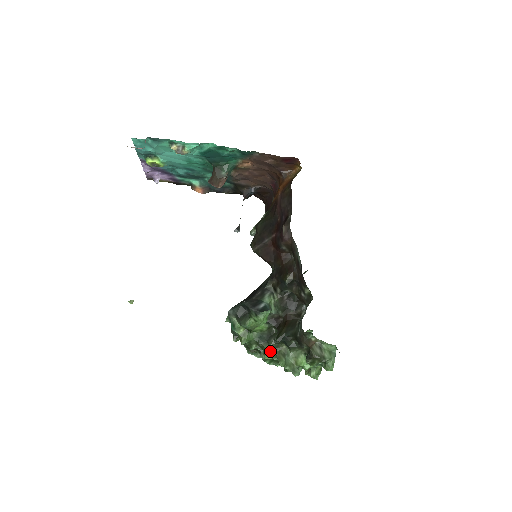
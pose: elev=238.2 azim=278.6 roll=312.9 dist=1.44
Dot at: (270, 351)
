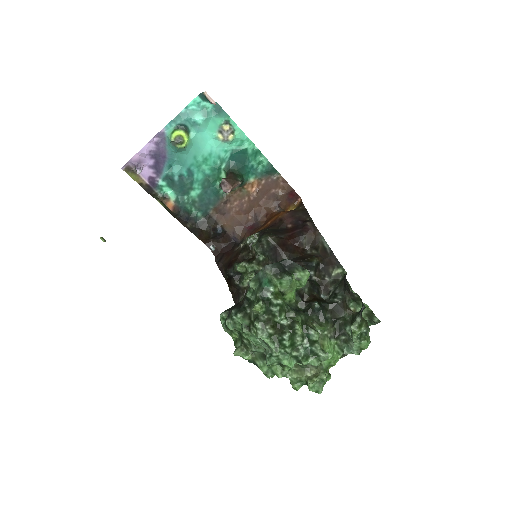
Dot at: (300, 323)
